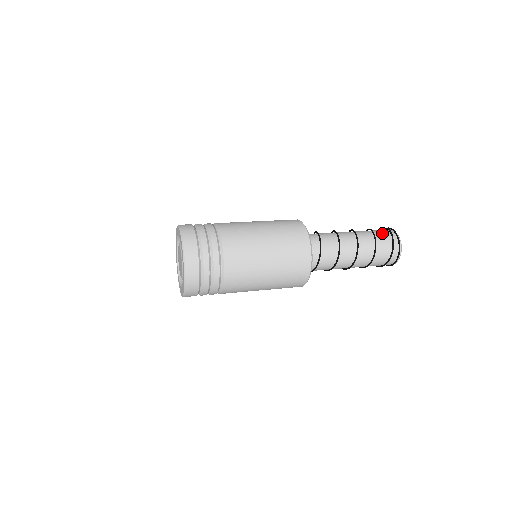
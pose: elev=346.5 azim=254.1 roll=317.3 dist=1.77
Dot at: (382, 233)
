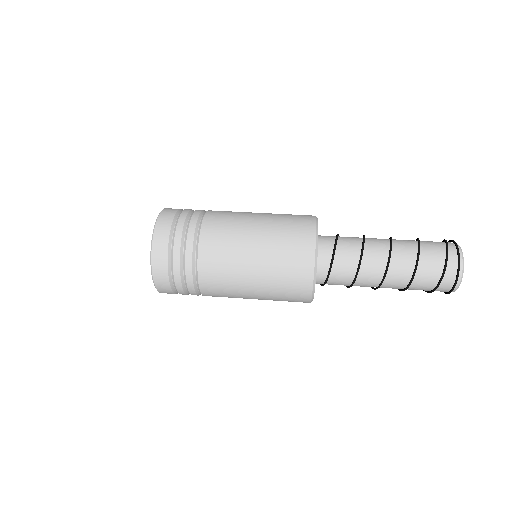
Dot at: (432, 241)
